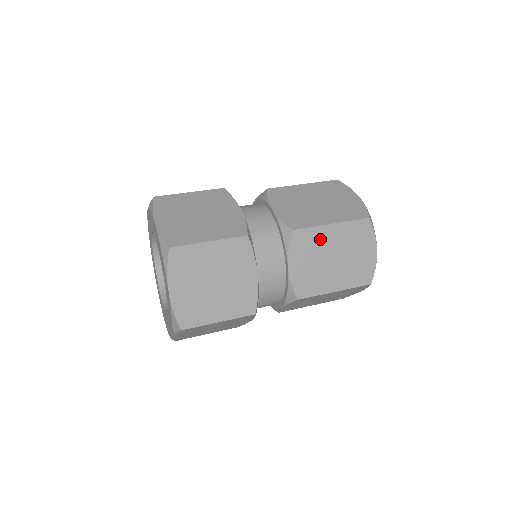
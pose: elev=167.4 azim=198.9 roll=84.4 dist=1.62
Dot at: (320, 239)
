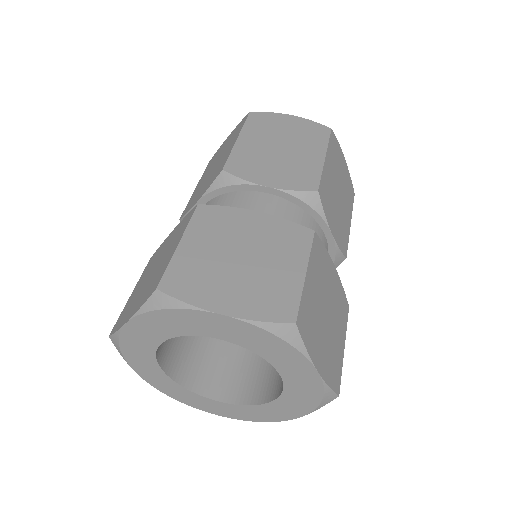
Dot at: (328, 182)
